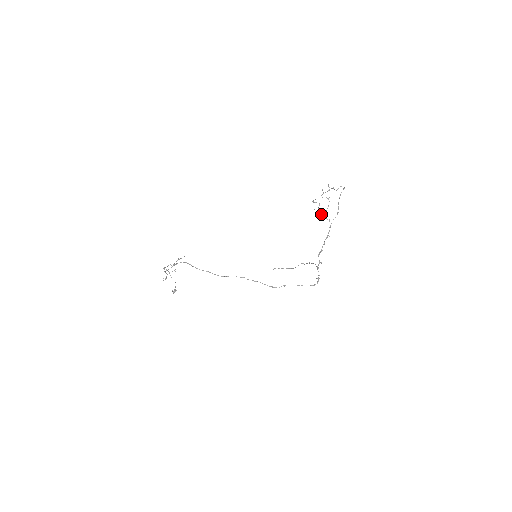
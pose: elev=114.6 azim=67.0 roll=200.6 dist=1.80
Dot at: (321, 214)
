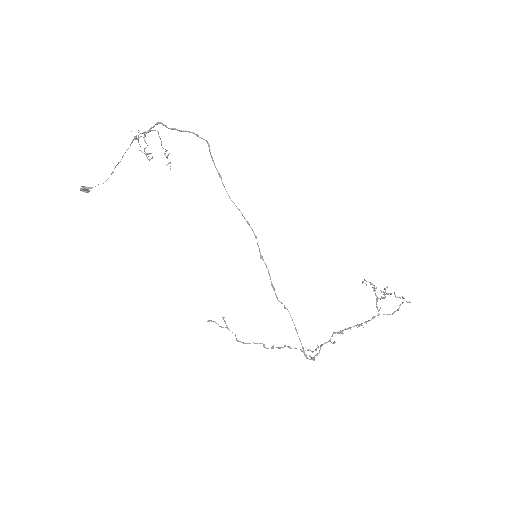
Dot at: occluded
